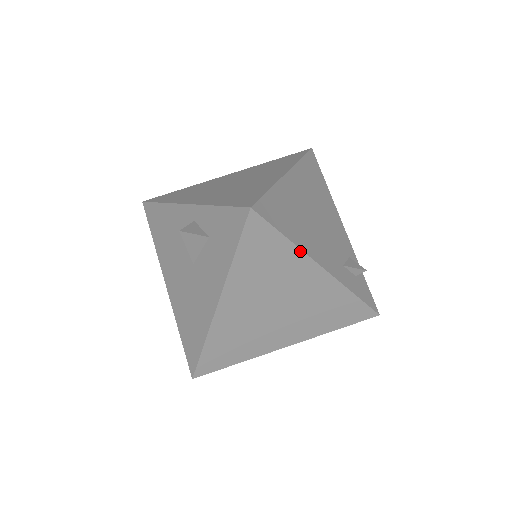
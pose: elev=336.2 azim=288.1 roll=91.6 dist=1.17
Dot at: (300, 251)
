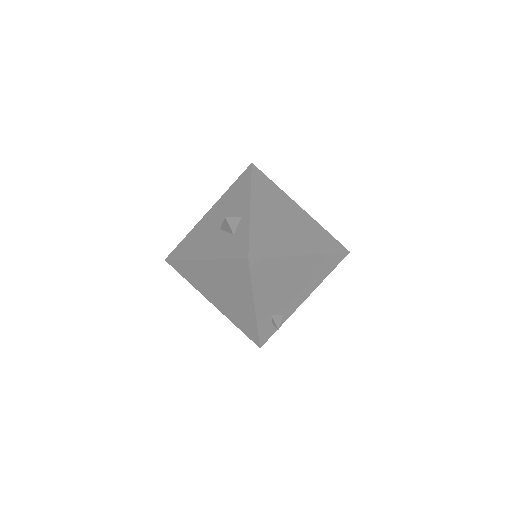
Dot at: (252, 293)
